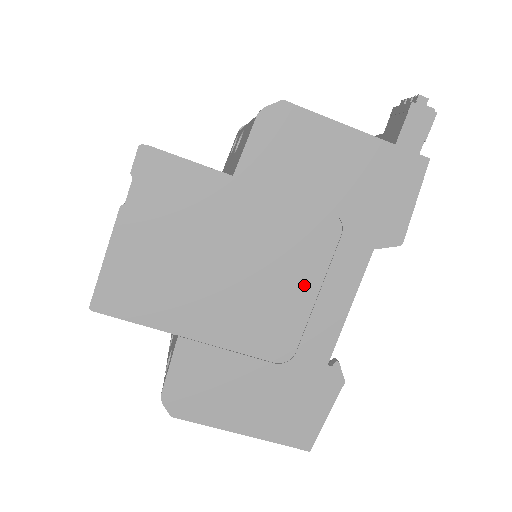
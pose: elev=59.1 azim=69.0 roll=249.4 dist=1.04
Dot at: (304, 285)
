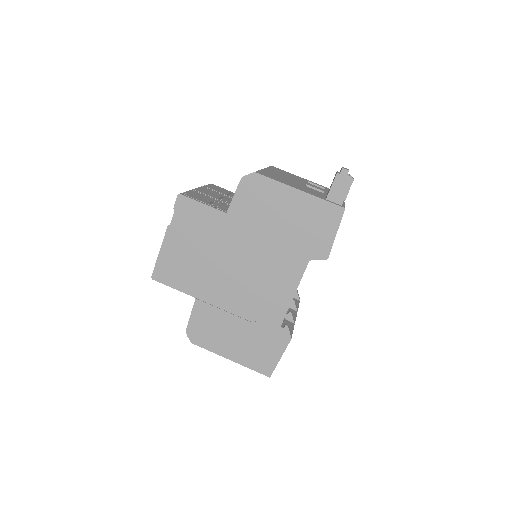
Dot at: (267, 277)
